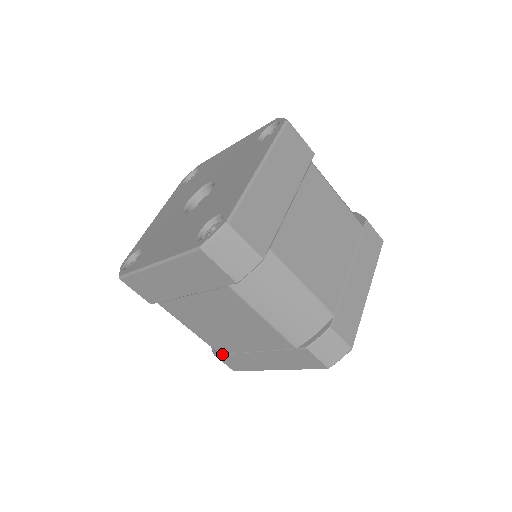
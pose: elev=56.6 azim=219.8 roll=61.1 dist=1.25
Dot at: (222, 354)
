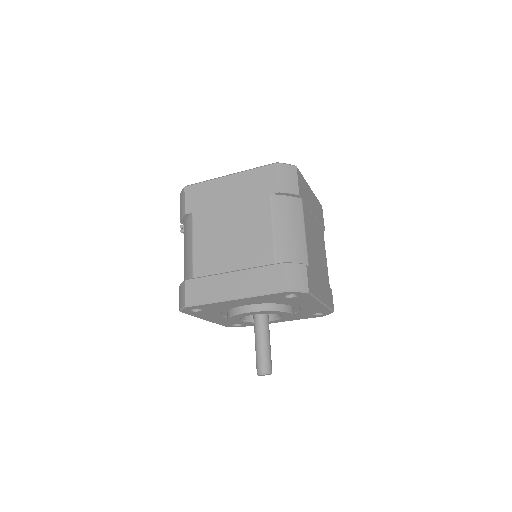
Dot at: (195, 278)
